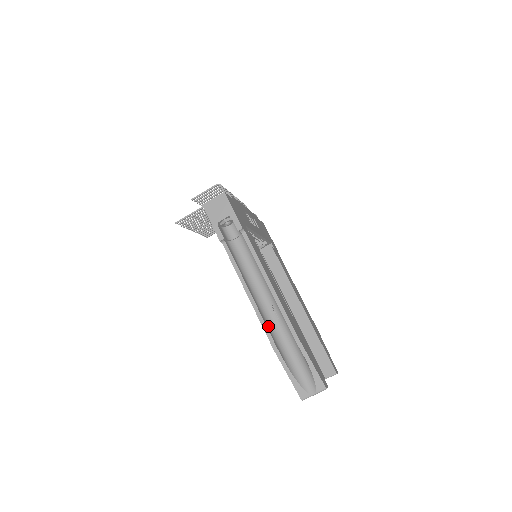
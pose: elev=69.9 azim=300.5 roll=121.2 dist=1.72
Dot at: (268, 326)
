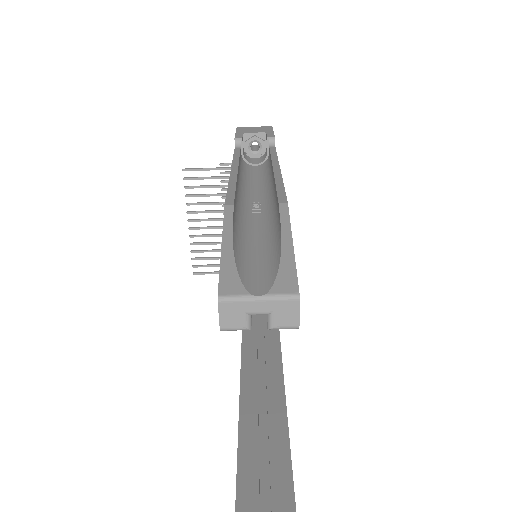
Dot at: (236, 200)
